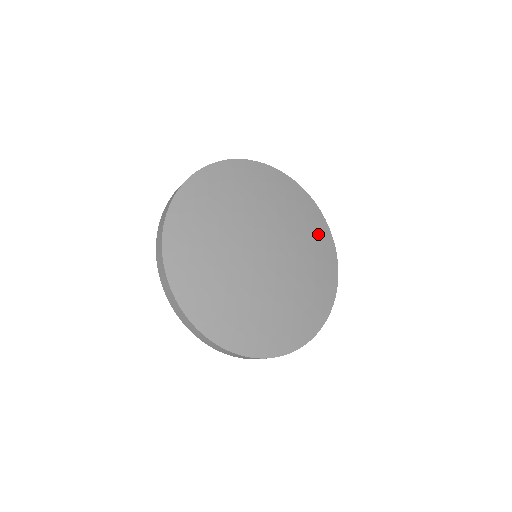
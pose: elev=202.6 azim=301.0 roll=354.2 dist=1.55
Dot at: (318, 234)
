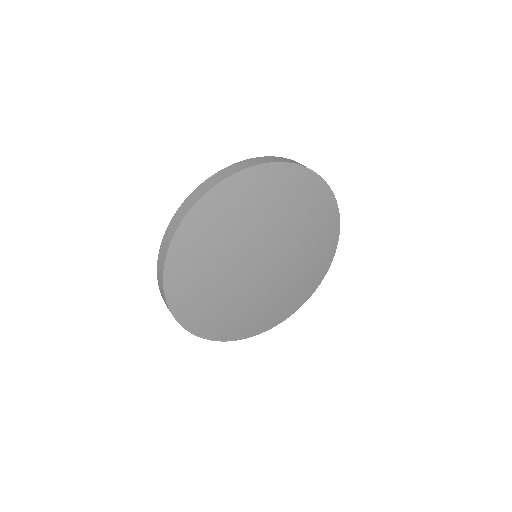
Dot at: (325, 226)
